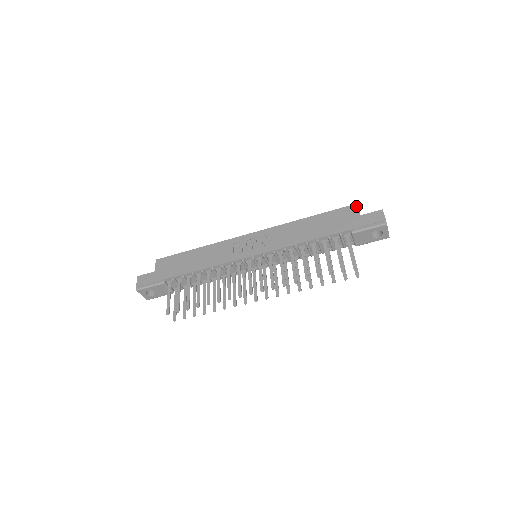
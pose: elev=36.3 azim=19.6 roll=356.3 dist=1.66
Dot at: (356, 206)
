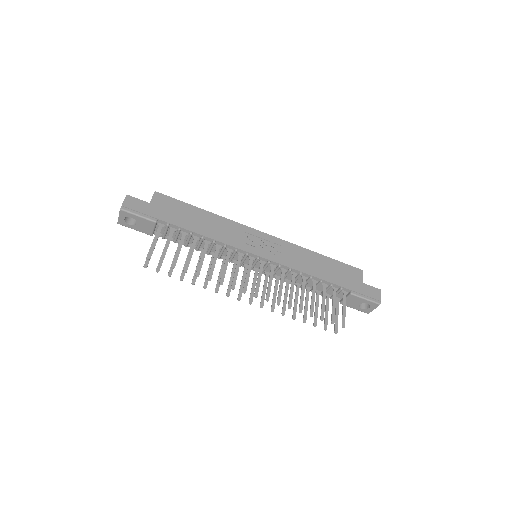
Dot at: (362, 272)
